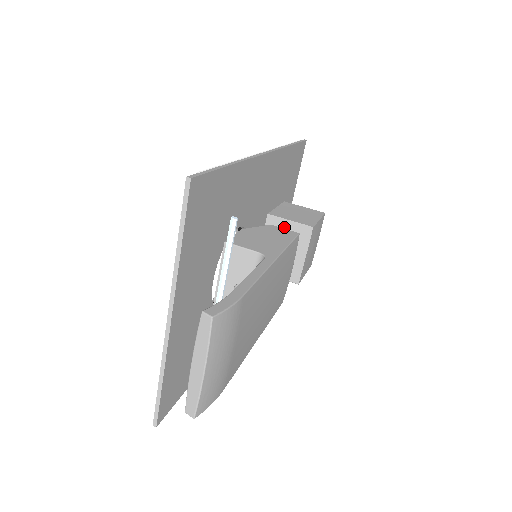
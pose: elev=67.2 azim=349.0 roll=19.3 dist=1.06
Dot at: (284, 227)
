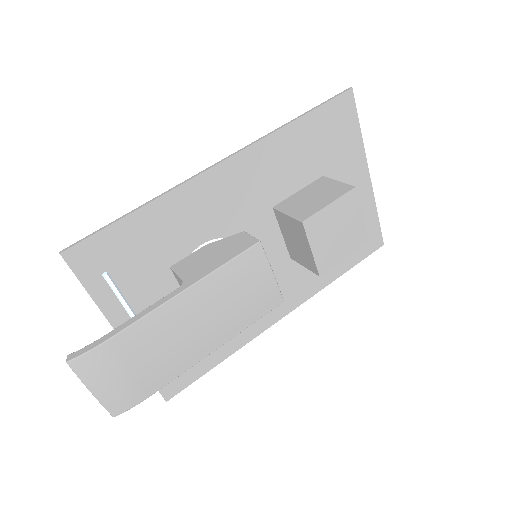
Dot at: (286, 220)
